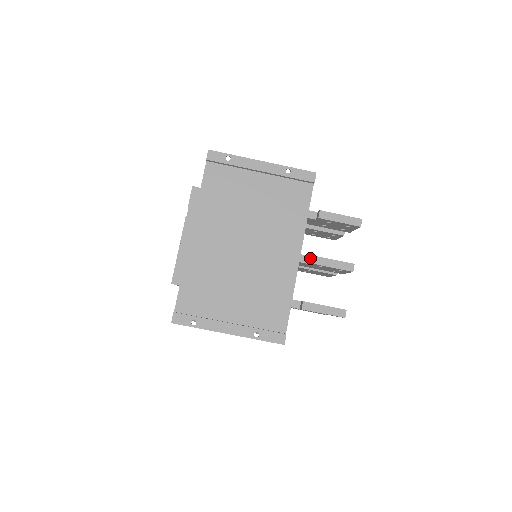
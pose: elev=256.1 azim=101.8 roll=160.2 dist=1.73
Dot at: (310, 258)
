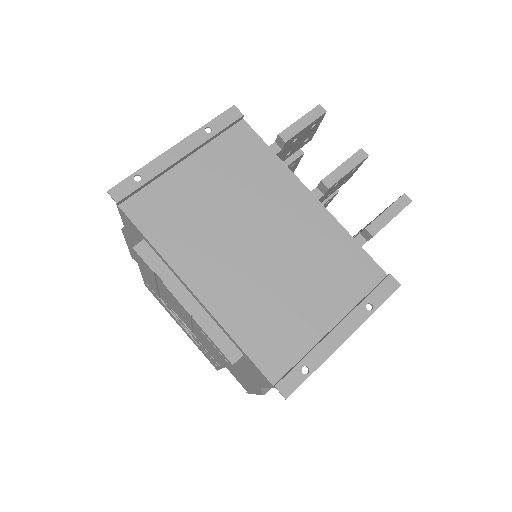
Dot at: (322, 185)
